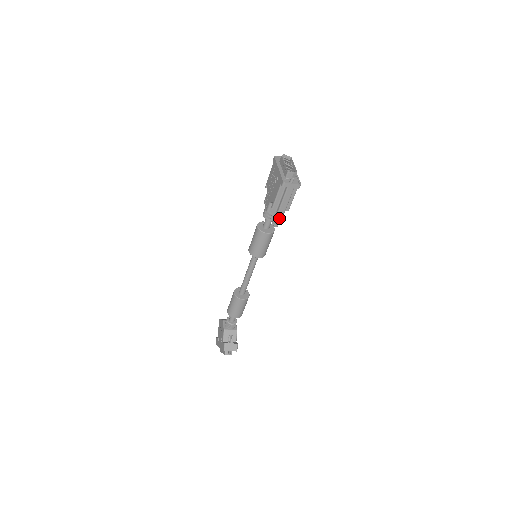
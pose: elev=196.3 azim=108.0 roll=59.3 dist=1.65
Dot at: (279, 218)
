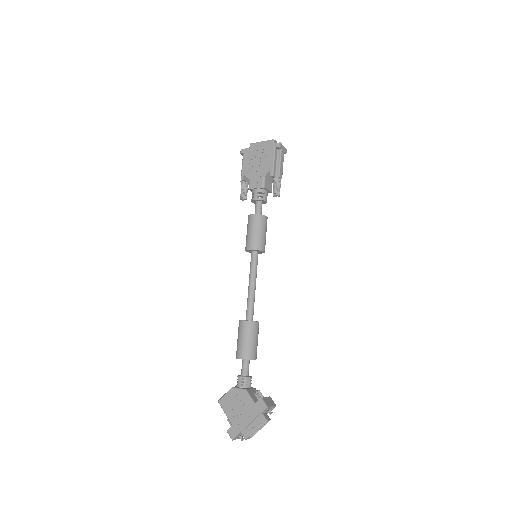
Dot at: (280, 185)
